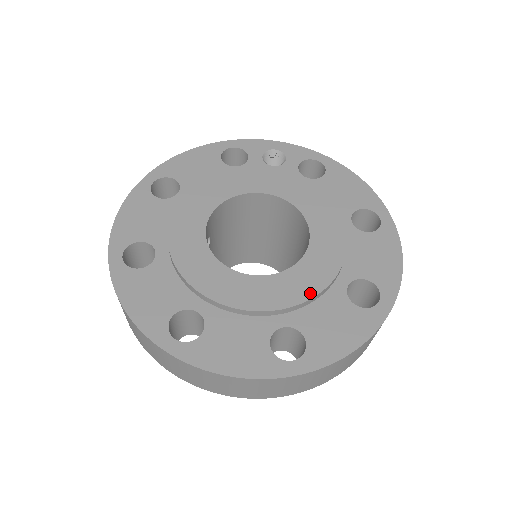
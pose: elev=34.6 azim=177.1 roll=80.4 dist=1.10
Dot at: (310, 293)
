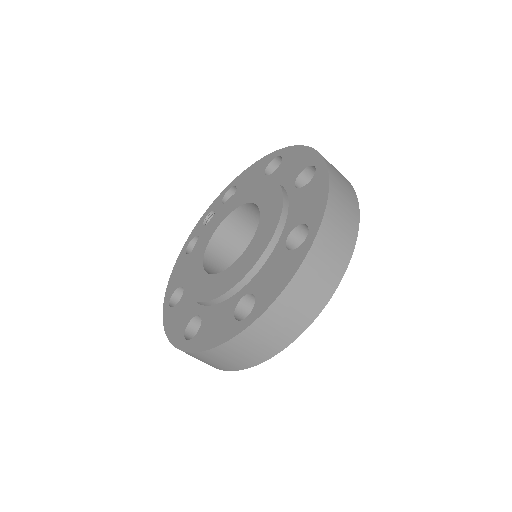
Dot at: (279, 211)
